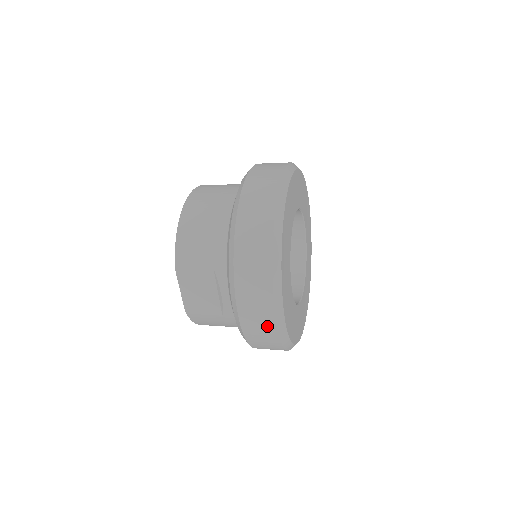
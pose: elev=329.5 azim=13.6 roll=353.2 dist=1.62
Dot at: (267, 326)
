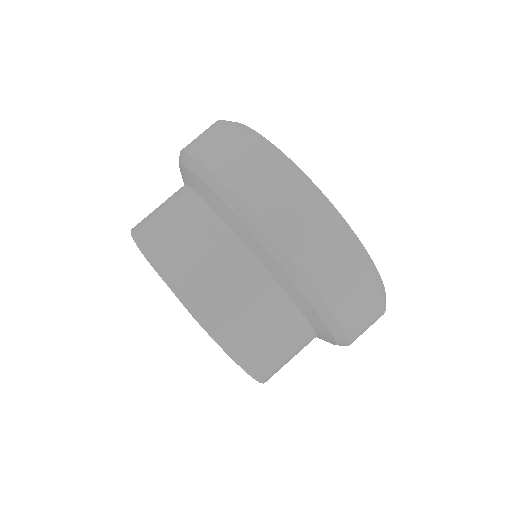
Dot at: (296, 198)
